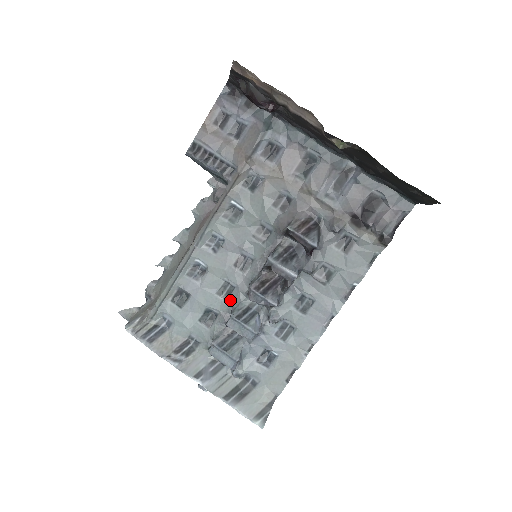
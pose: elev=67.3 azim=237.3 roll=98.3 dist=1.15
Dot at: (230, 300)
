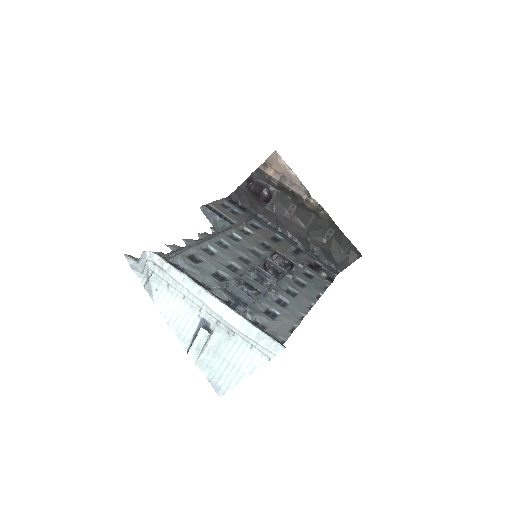
Dot at: (237, 273)
